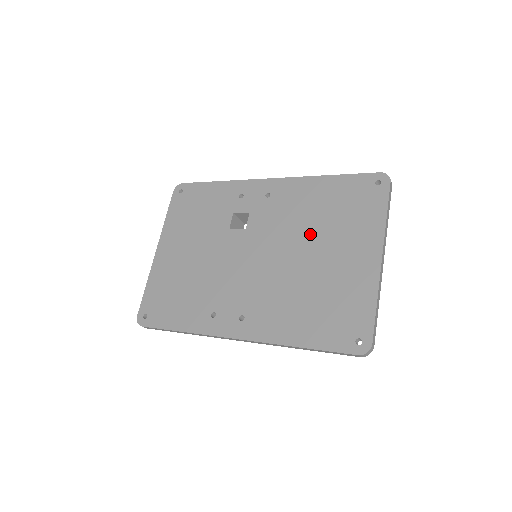
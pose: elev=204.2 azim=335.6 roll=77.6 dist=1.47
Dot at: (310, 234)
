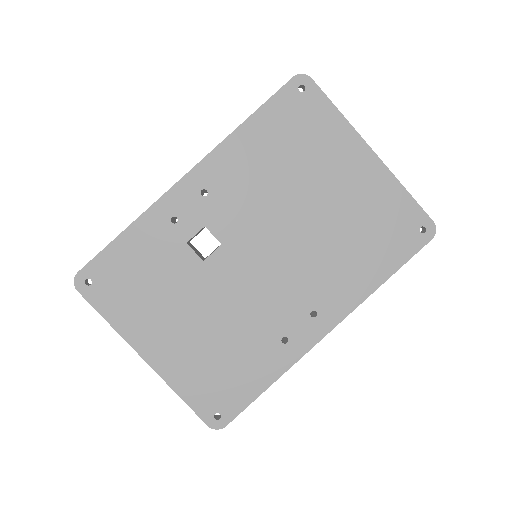
Dot at: (292, 189)
